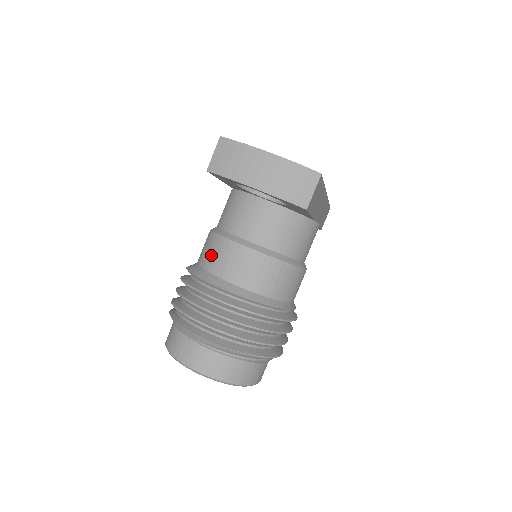
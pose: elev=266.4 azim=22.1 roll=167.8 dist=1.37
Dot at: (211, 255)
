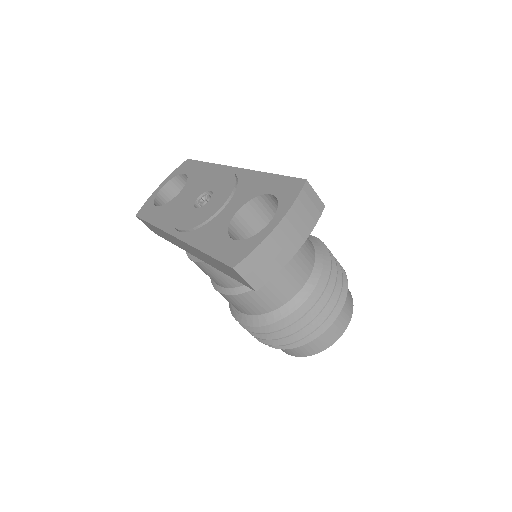
Dot at: (267, 301)
